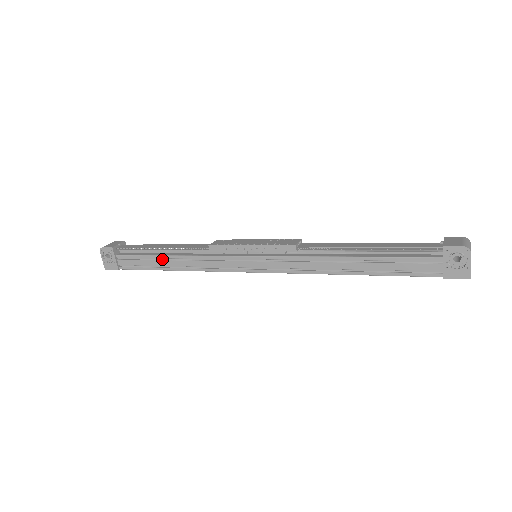
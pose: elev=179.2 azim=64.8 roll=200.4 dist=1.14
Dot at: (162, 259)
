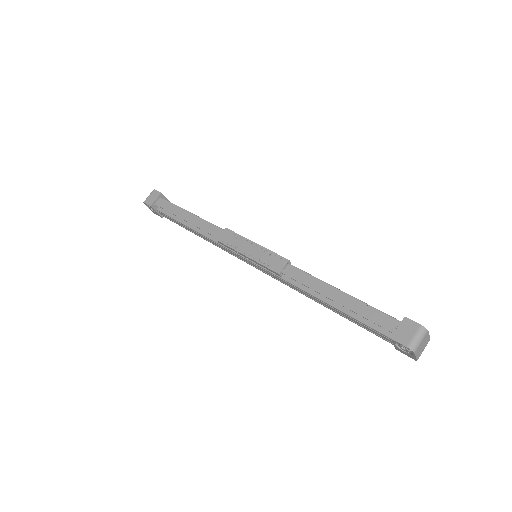
Dot at: occluded
